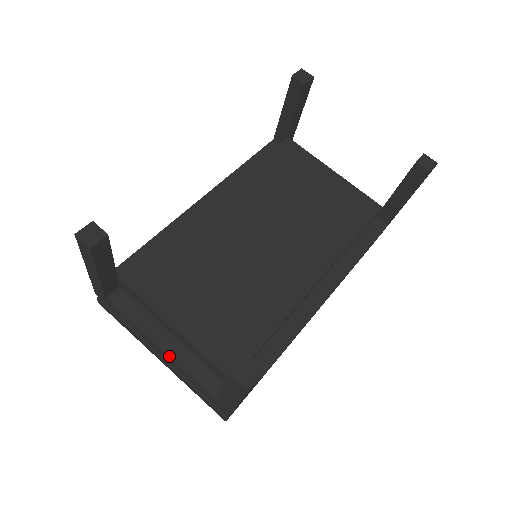
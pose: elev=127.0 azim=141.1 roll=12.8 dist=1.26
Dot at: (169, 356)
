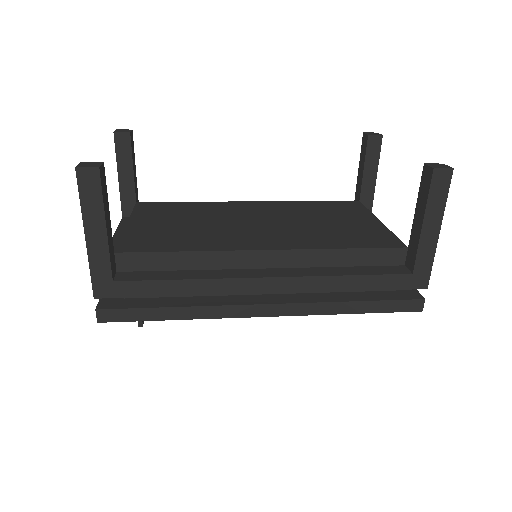
Dot at: occluded
